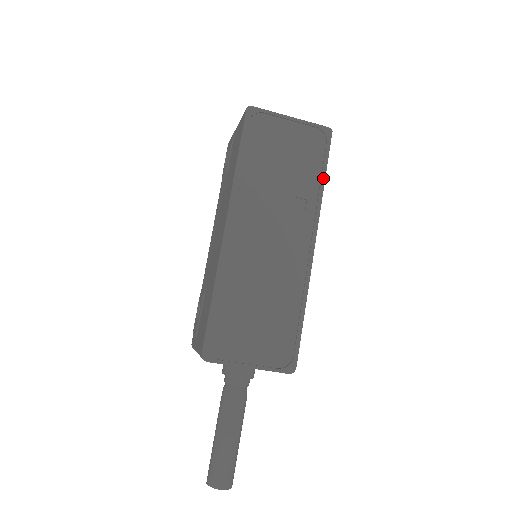
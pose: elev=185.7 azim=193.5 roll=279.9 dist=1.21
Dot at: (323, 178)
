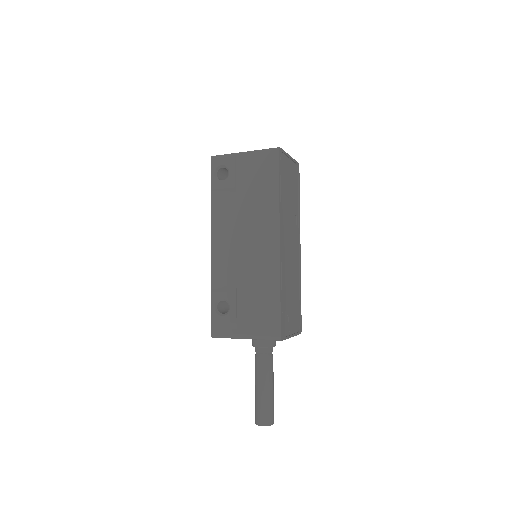
Dot at: (299, 199)
